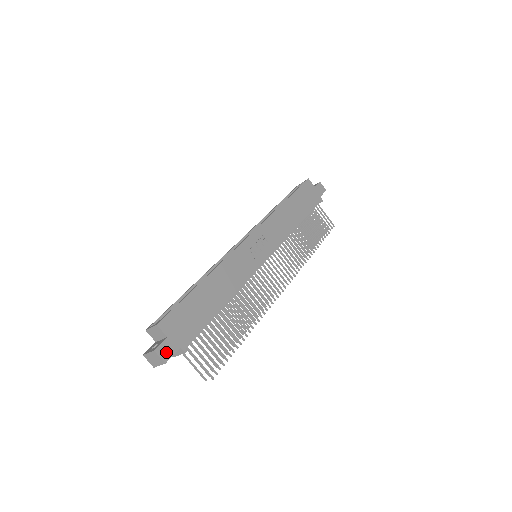
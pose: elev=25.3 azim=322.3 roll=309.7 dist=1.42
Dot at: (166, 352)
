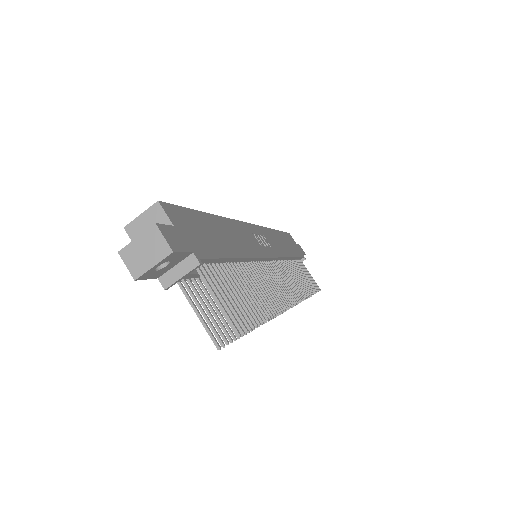
Dot at: (173, 240)
